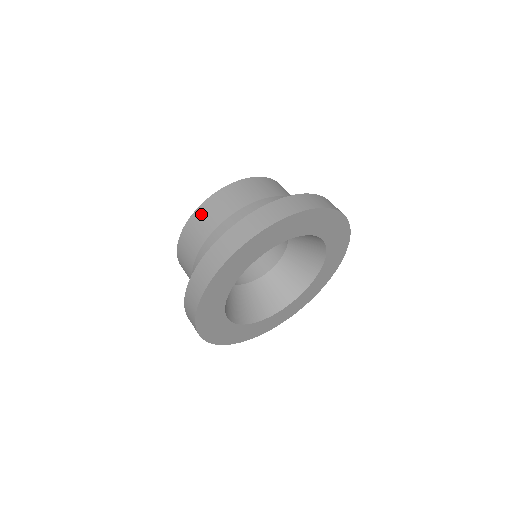
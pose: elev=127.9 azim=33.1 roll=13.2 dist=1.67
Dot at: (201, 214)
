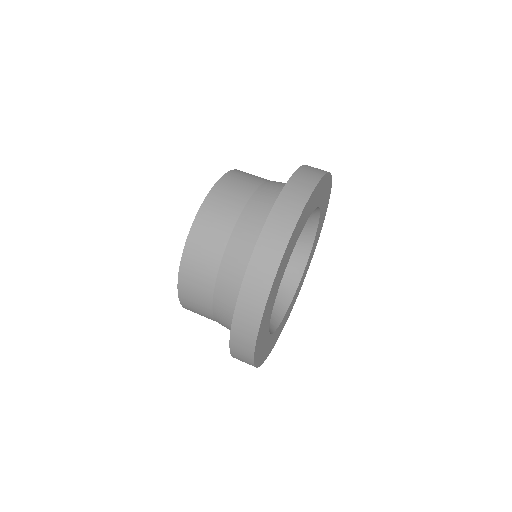
Dot at: (225, 185)
